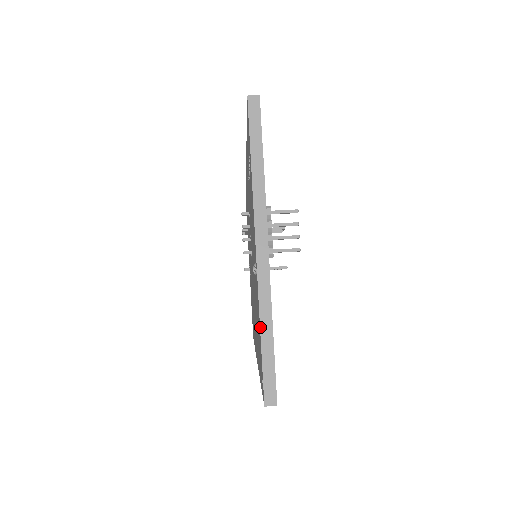
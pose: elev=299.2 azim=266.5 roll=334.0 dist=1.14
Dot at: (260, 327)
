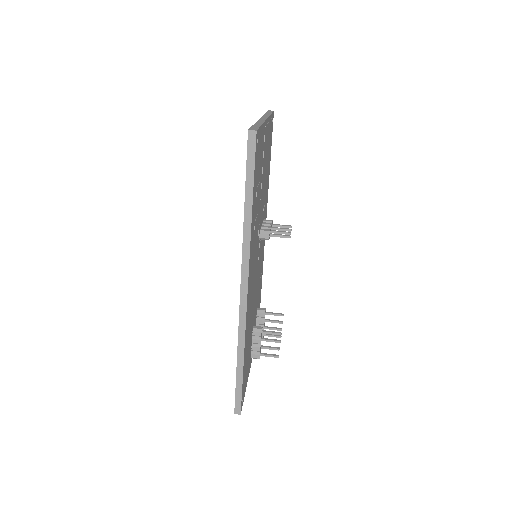
Dot at: (254, 124)
